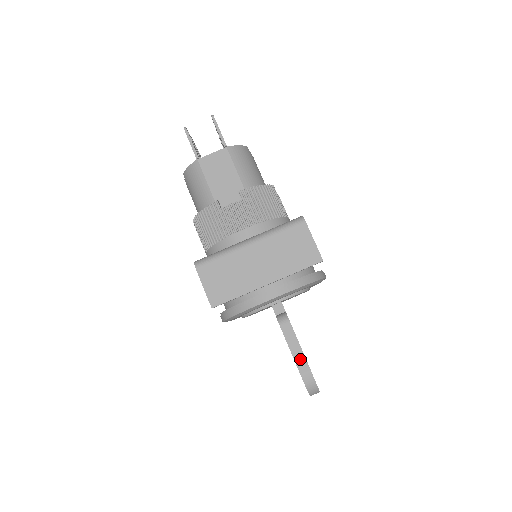
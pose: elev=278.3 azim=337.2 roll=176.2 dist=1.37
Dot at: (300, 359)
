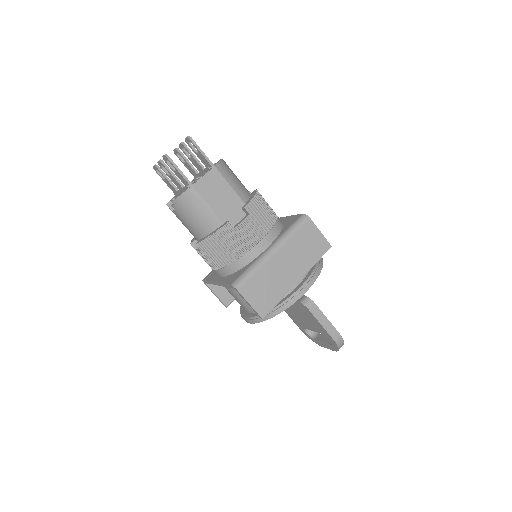
Dot at: (330, 328)
